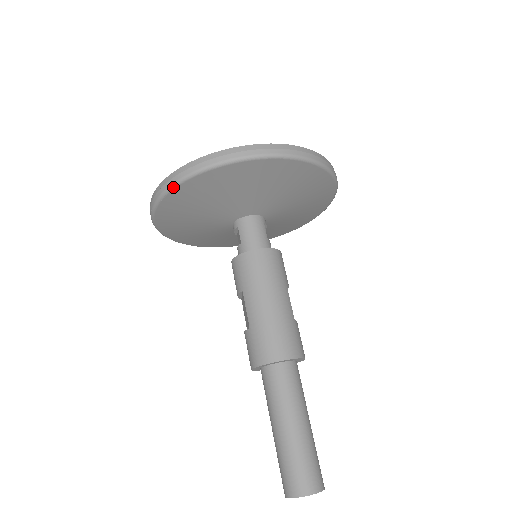
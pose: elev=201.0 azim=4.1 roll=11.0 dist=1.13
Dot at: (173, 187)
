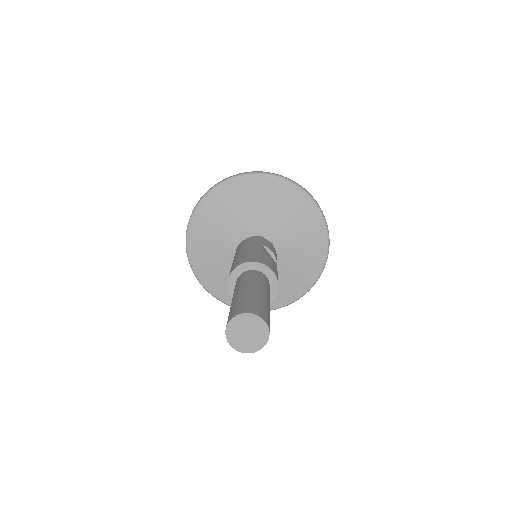
Dot at: (186, 237)
